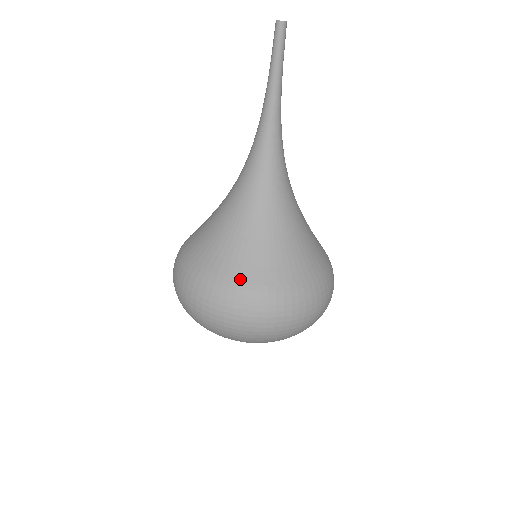
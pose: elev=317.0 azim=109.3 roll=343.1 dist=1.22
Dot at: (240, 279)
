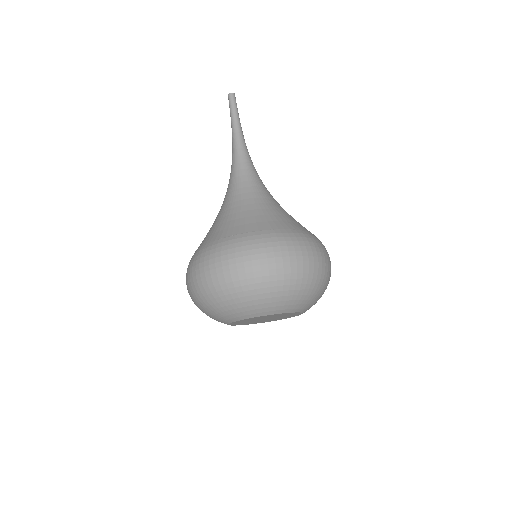
Dot at: (290, 228)
